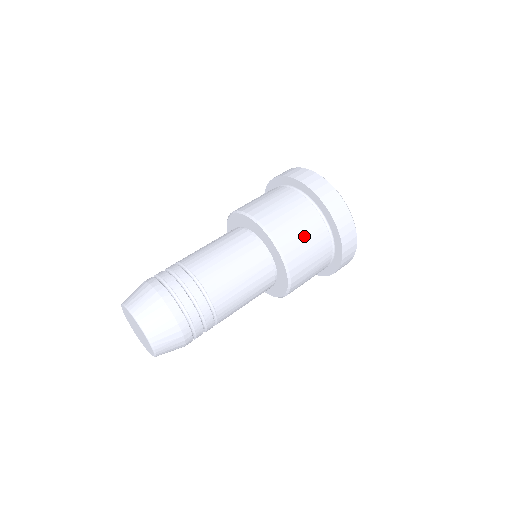
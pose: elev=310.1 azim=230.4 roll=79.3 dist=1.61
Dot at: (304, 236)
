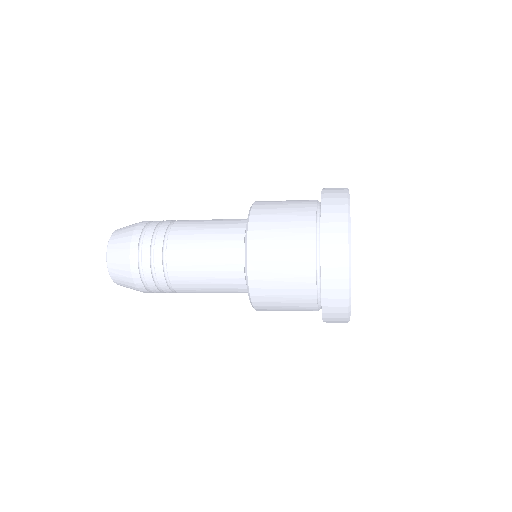
Dot at: (282, 253)
